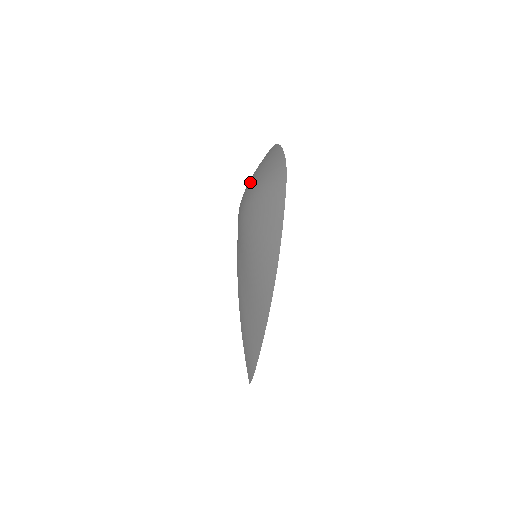
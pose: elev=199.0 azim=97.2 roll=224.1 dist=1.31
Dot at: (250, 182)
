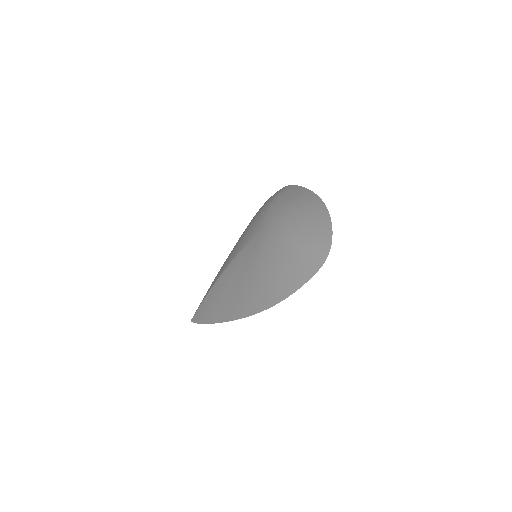
Dot at: (289, 216)
